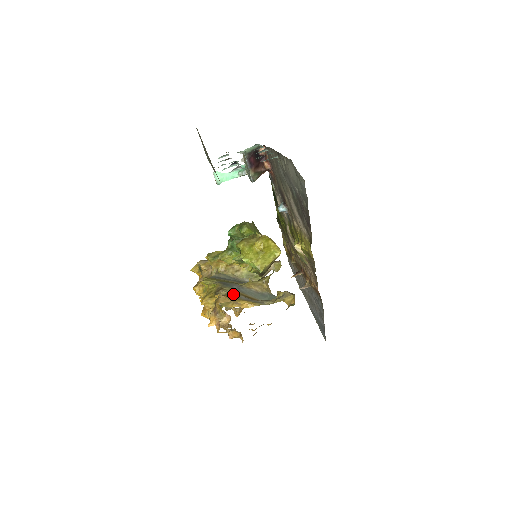
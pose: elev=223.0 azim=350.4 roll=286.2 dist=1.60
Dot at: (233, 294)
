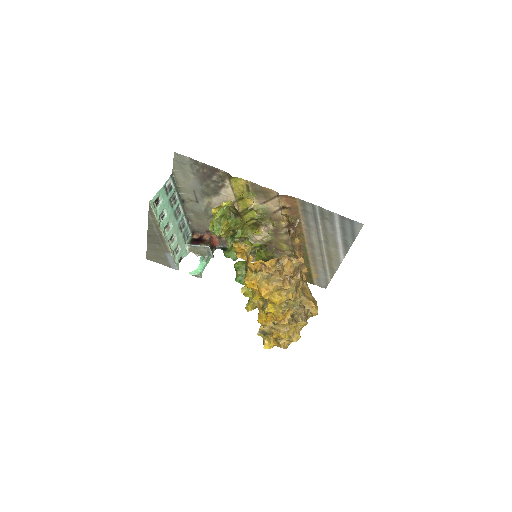
Dot at: occluded
